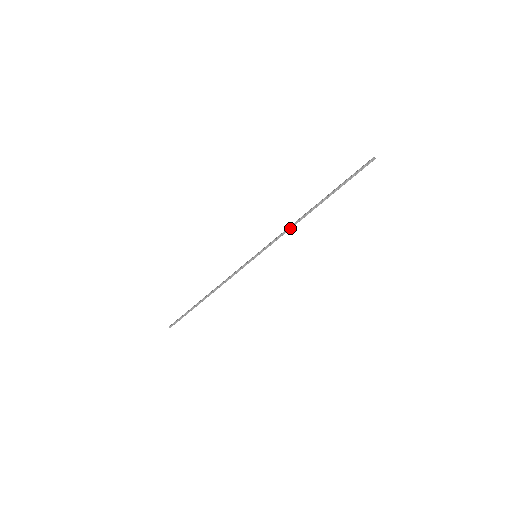
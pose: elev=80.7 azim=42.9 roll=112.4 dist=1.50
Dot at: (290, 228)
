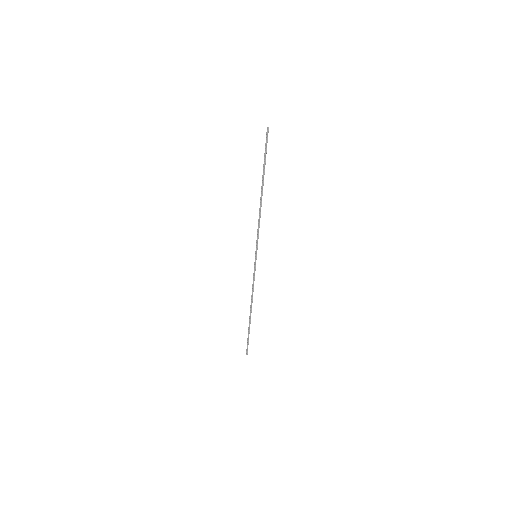
Dot at: (259, 218)
